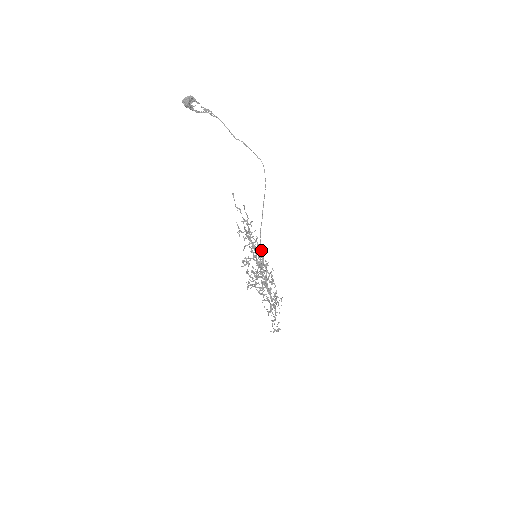
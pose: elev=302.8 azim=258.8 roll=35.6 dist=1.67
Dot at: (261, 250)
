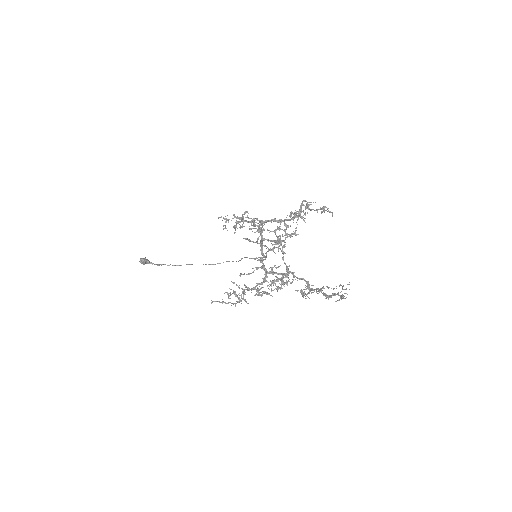
Dot at: occluded
